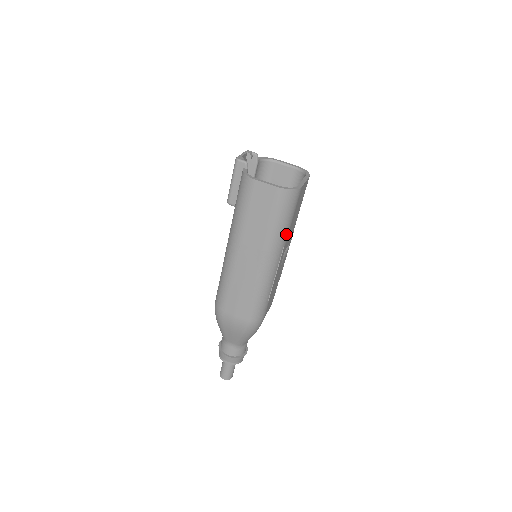
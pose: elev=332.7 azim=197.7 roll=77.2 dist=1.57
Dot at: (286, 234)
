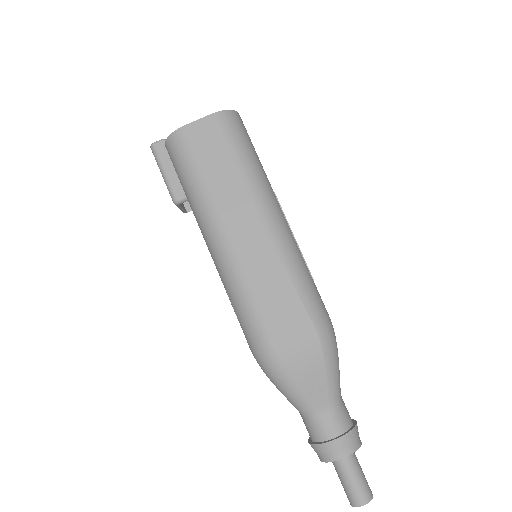
Dot at: (264, 173)
